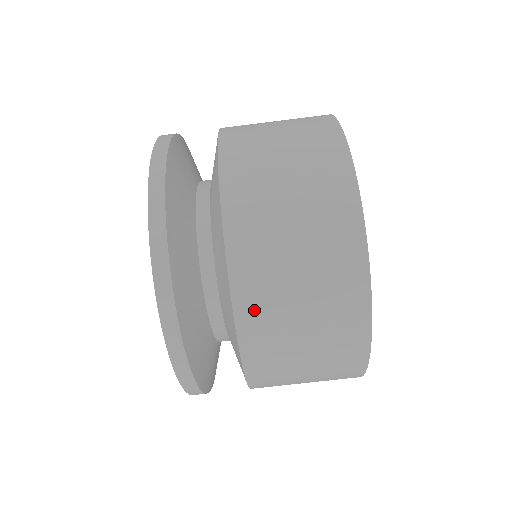
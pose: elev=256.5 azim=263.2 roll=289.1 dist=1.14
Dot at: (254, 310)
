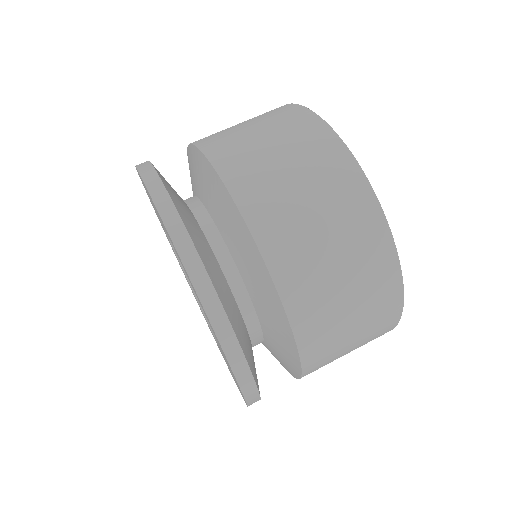
Dot at: (260, 206)
